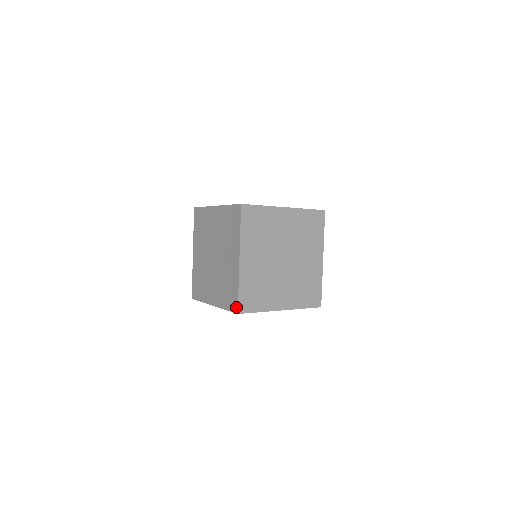
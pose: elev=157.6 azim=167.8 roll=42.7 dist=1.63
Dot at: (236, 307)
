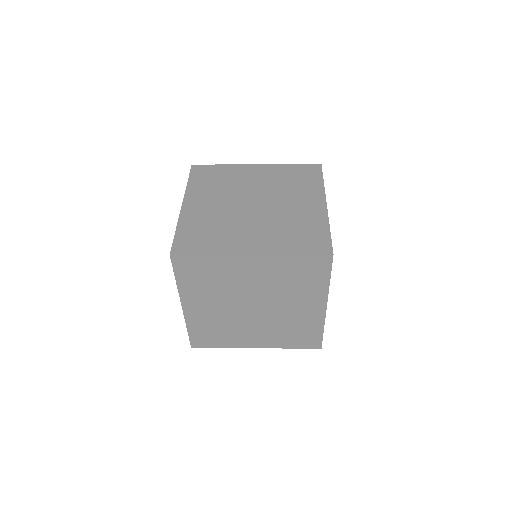
Dot at: (318, 345)
